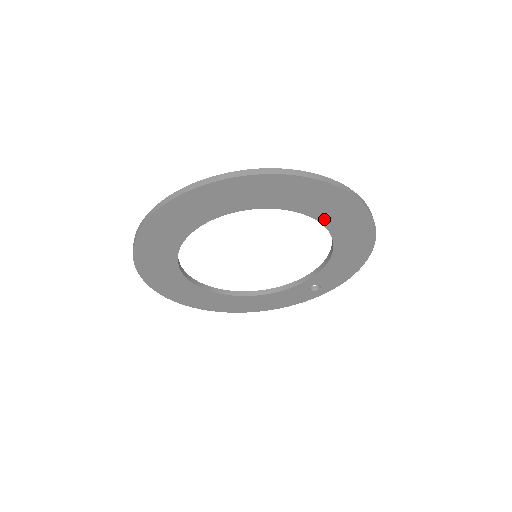
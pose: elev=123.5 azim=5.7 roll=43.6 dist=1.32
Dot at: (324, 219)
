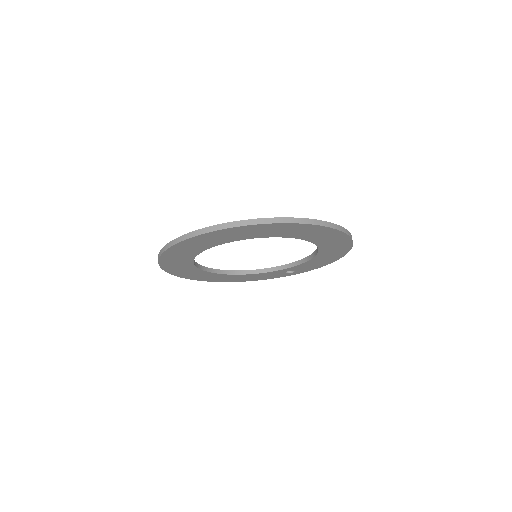
Dot at: (318, 243)
